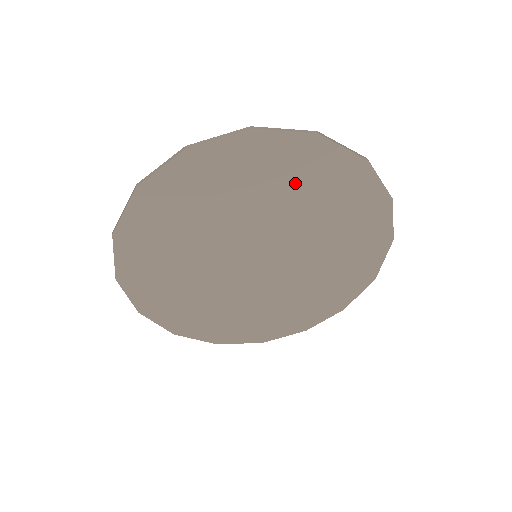
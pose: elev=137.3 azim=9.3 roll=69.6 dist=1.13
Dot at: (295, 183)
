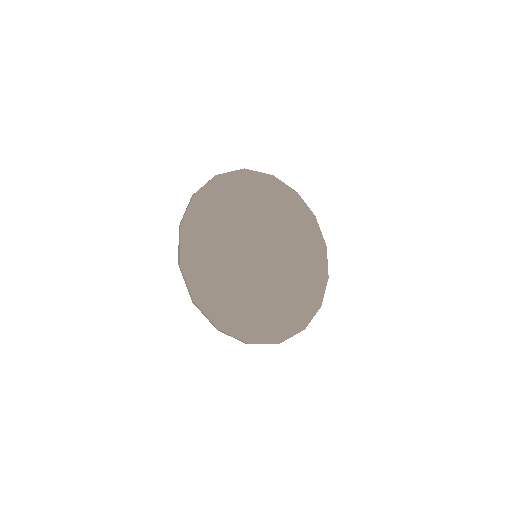
Dot at: (305, 249)
